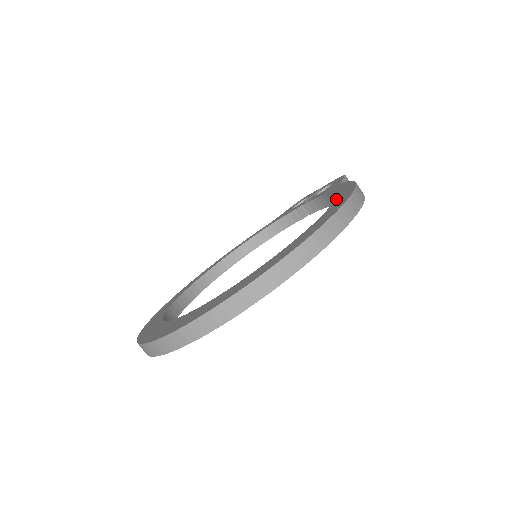
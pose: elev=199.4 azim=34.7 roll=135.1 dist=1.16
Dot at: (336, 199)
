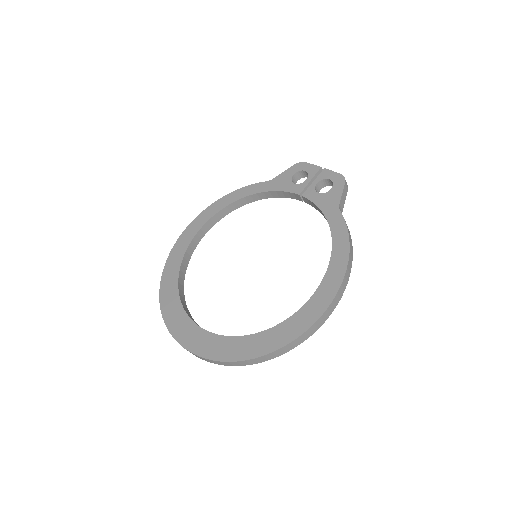
Dot at: (330, 265)
